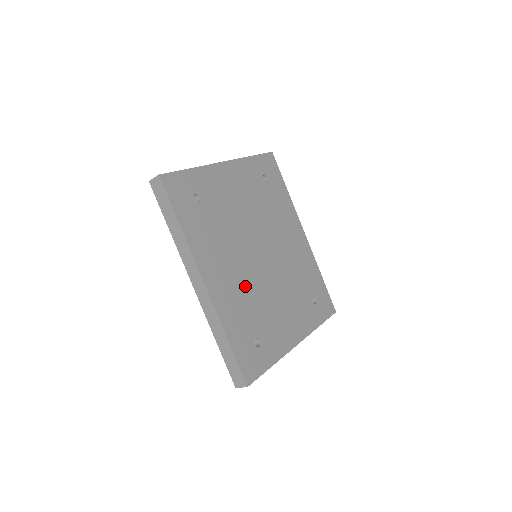
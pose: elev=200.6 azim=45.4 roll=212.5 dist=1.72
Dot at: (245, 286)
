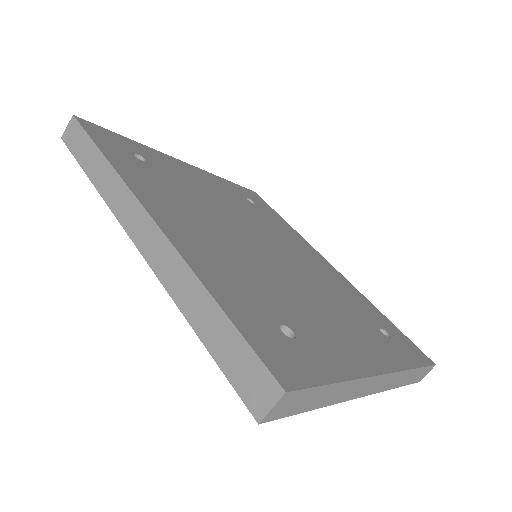
Dot at: (240, 258)
